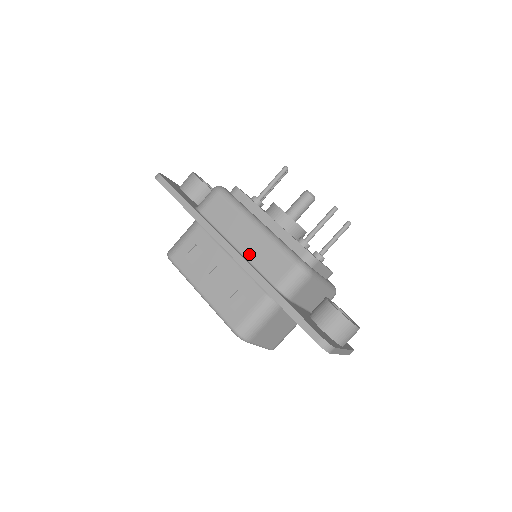
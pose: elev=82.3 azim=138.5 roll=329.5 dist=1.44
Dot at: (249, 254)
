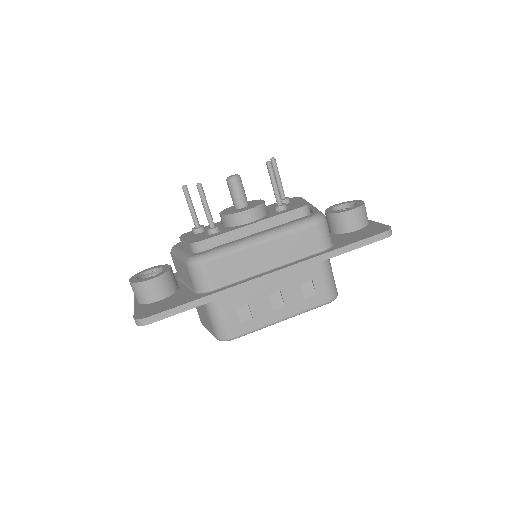
Dot at: (283, 260)
